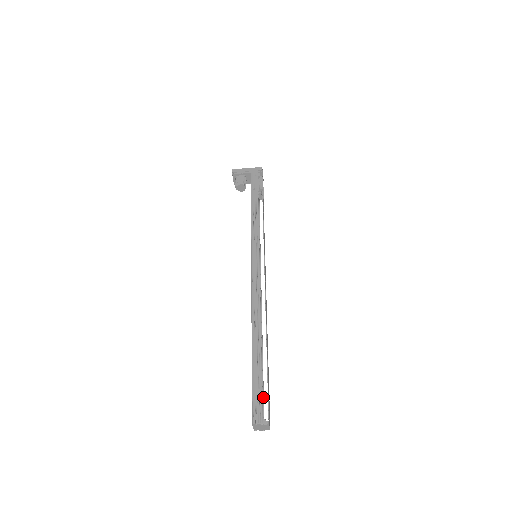
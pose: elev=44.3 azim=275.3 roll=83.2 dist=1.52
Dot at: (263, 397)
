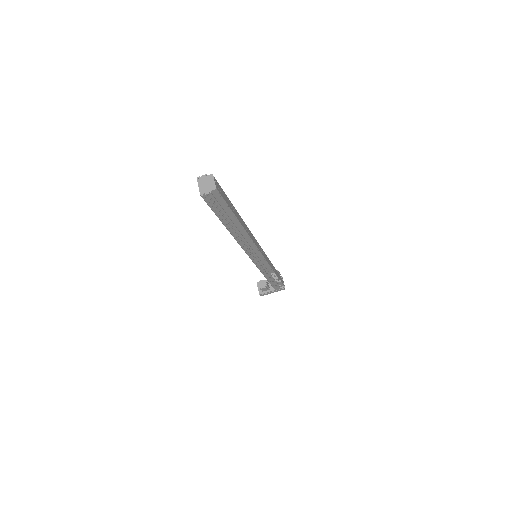
Dot at: occluded
